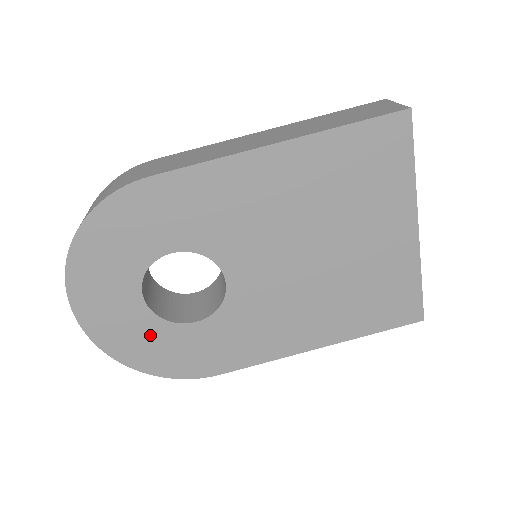
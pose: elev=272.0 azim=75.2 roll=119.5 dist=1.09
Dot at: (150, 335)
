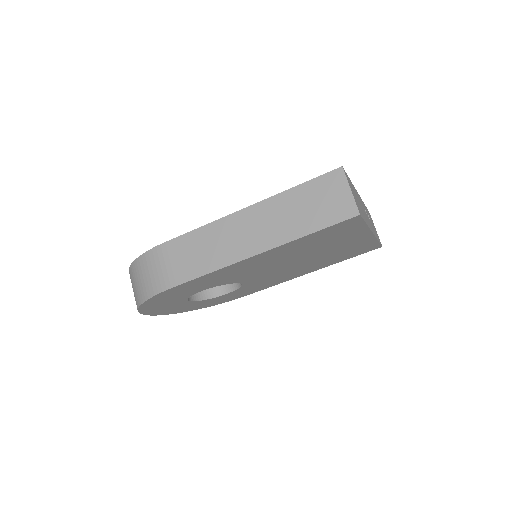
Dot at: (200, 304)
